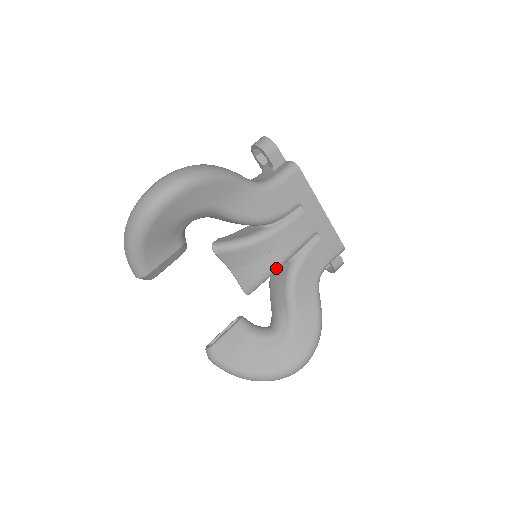
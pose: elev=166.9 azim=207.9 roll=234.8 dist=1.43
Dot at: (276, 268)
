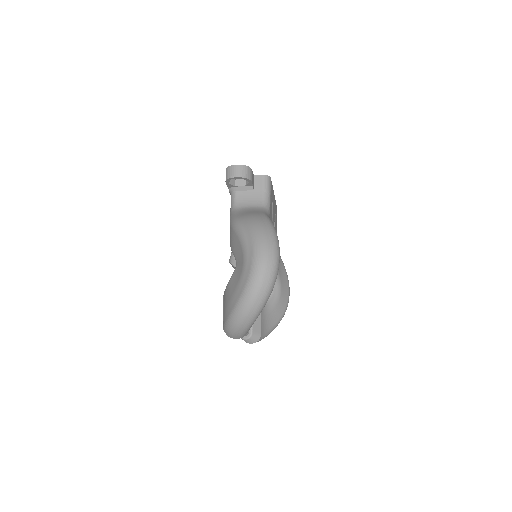
Dot at: occluded
